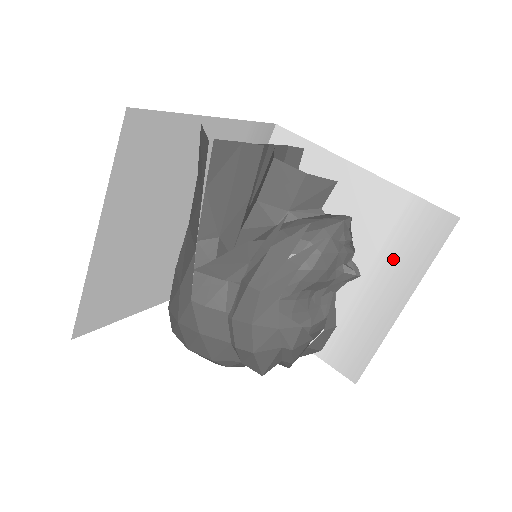
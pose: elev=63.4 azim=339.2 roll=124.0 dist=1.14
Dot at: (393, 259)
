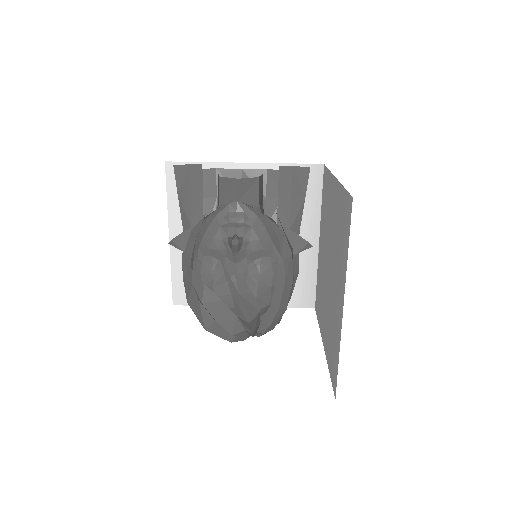
Dot at: (341, 255)
